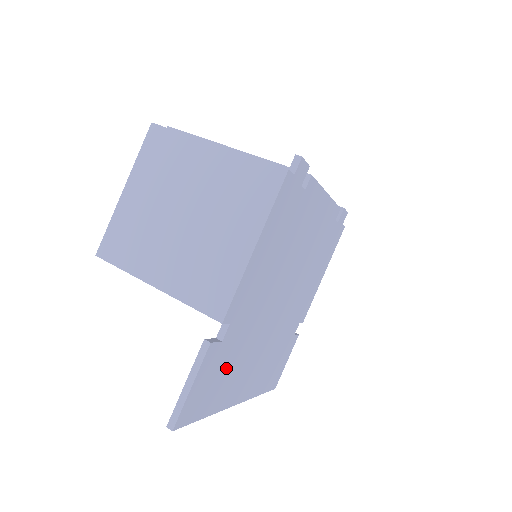
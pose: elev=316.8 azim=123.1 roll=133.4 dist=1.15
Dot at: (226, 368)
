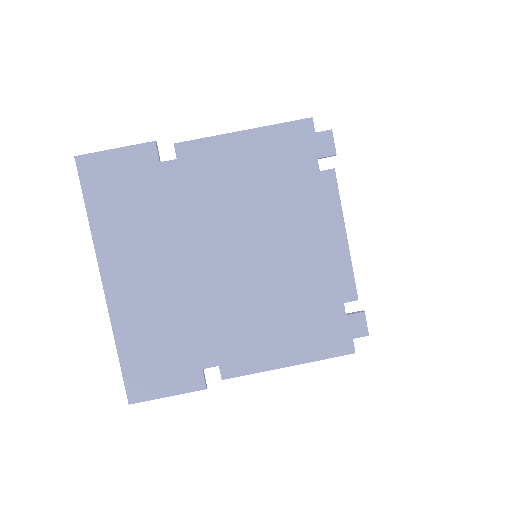
Dot at: (138, 203)
